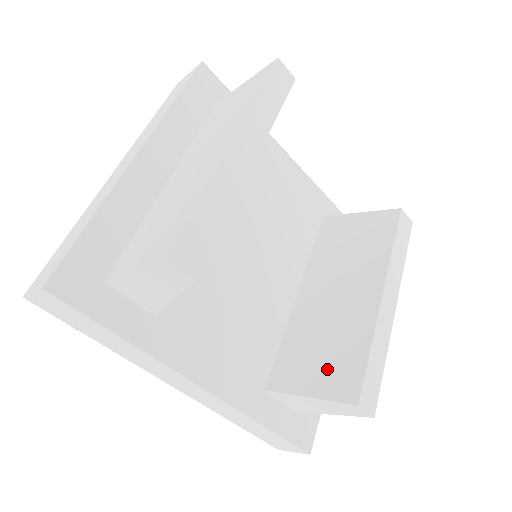
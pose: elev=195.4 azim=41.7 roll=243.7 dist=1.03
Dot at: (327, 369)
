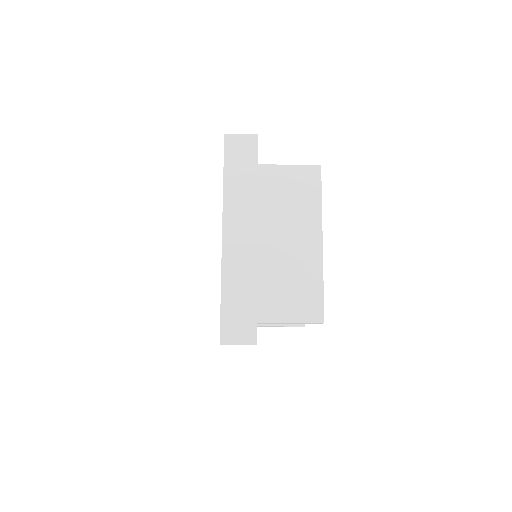
Dot at: occluded
